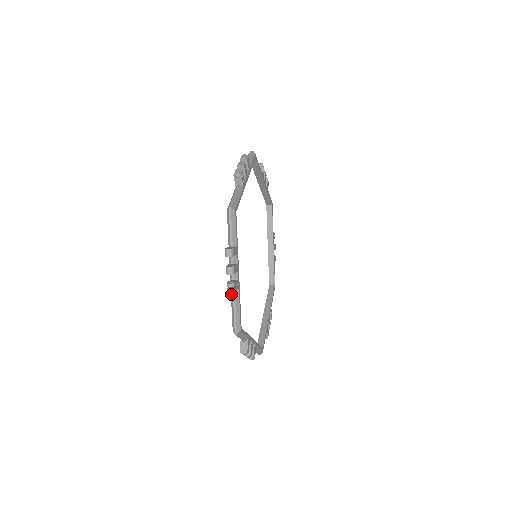
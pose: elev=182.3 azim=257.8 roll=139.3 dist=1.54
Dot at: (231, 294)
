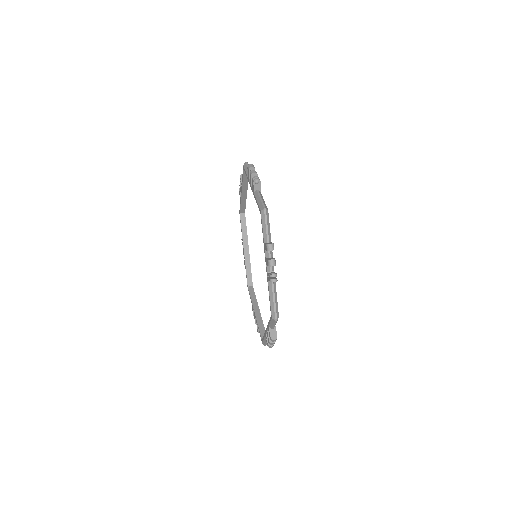
Dot at: (265, 337)
